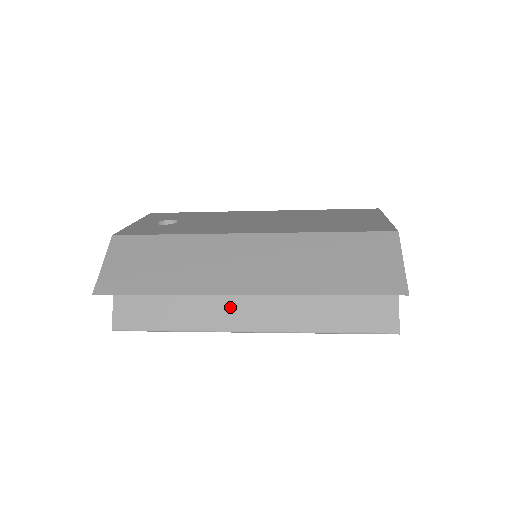
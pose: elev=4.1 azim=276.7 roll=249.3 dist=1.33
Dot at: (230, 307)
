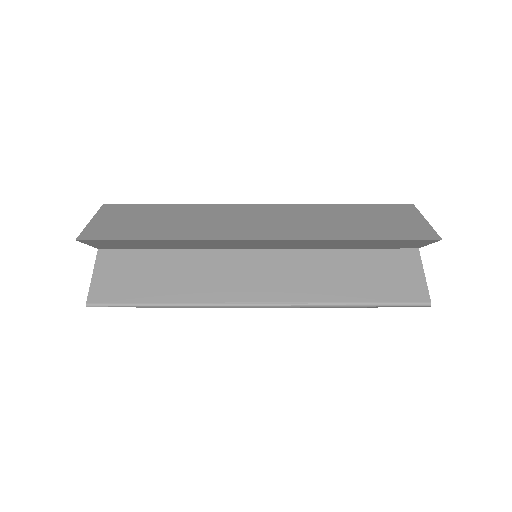
Dot at: (235, 279)
